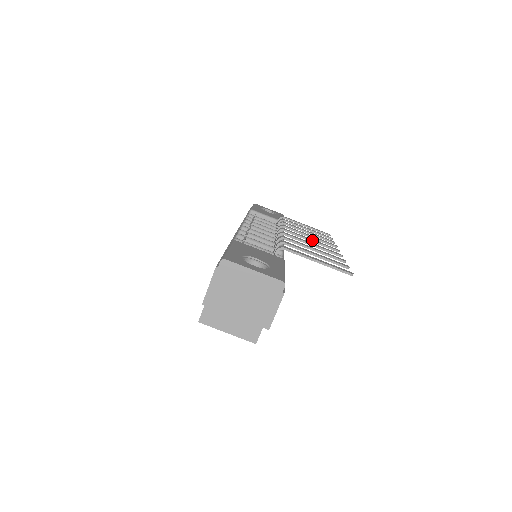
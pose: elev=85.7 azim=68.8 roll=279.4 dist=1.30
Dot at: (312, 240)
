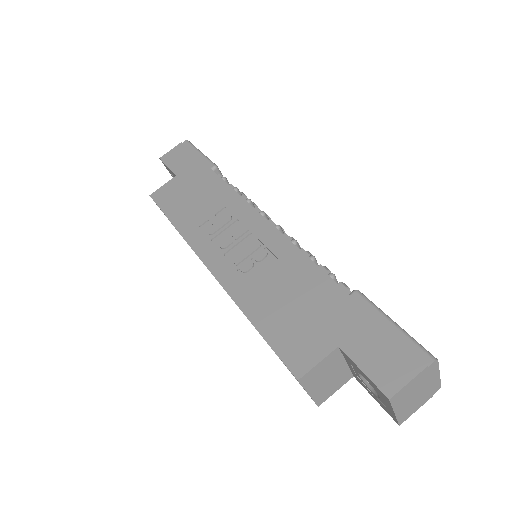
Dot at: occluded
